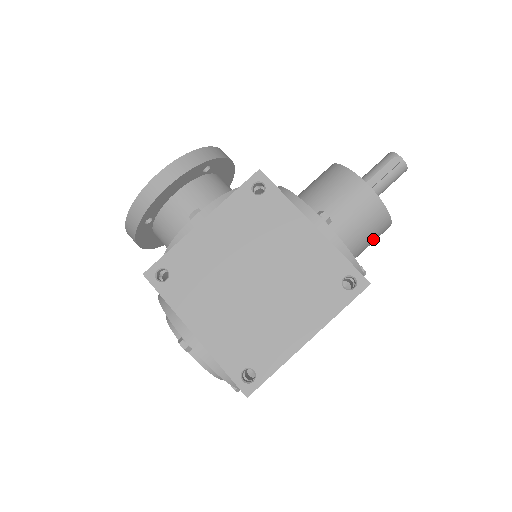
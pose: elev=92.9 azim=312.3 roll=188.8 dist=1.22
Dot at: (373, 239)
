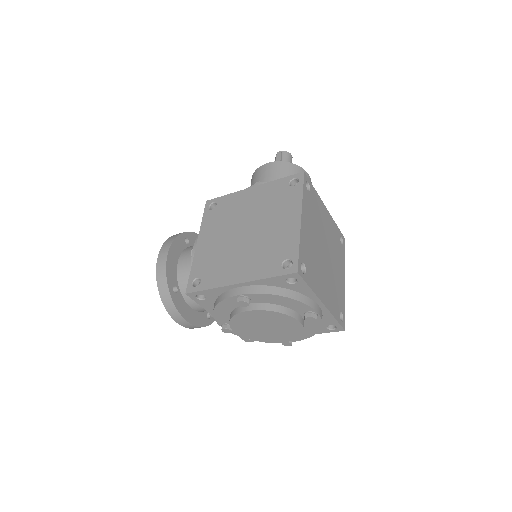
Dot at: occluded
